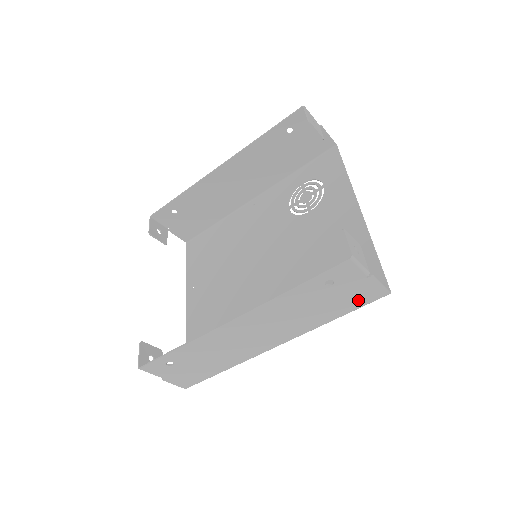
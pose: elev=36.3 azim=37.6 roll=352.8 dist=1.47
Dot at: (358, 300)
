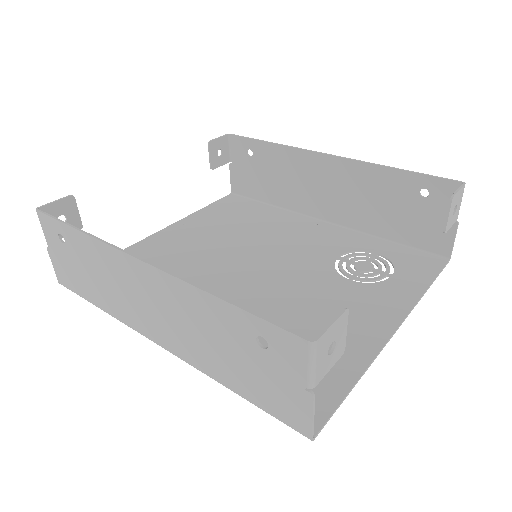
Dot at: (272, 401)
